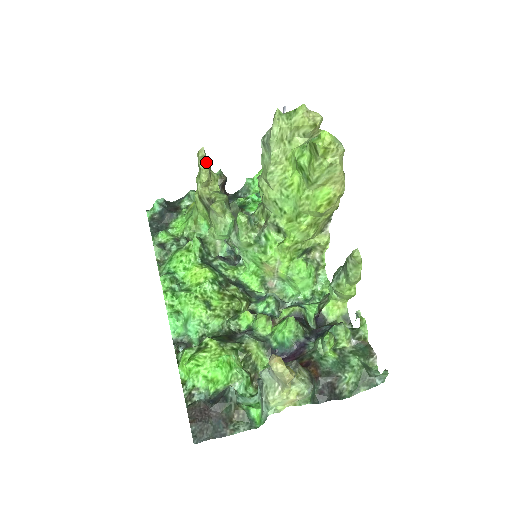
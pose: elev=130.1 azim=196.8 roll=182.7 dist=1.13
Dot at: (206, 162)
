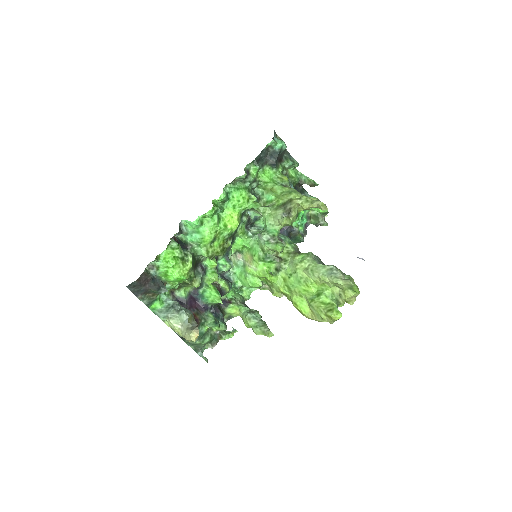
Dot at: (318, 207)
